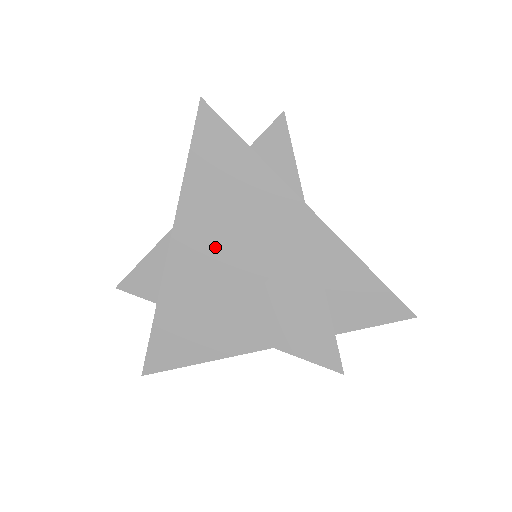
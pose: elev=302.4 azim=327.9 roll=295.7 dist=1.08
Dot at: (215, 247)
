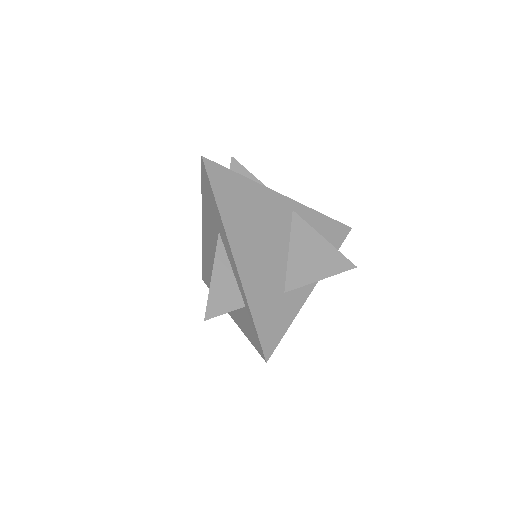
Dot at: (255, 241)
